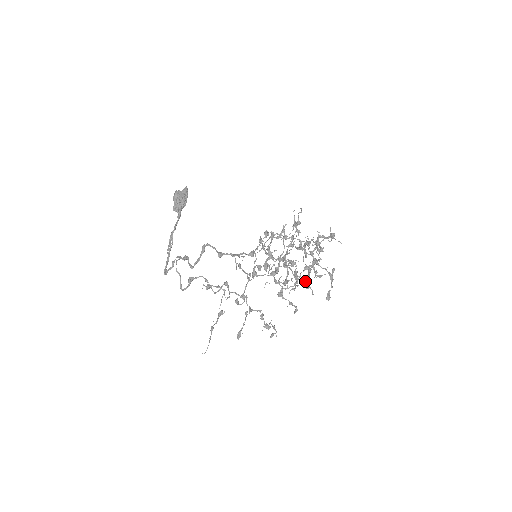
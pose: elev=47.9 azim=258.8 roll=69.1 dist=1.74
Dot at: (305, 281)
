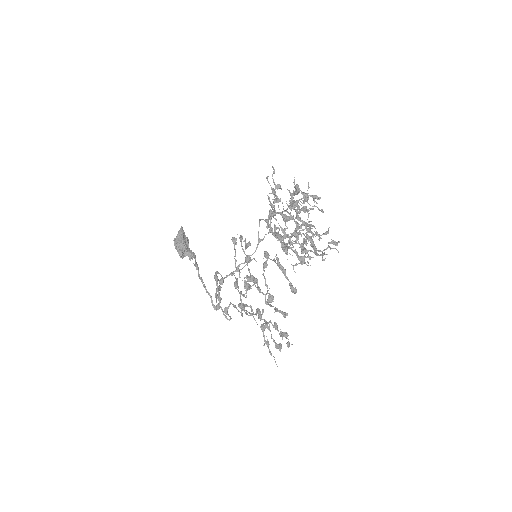
Dot at: occluded
